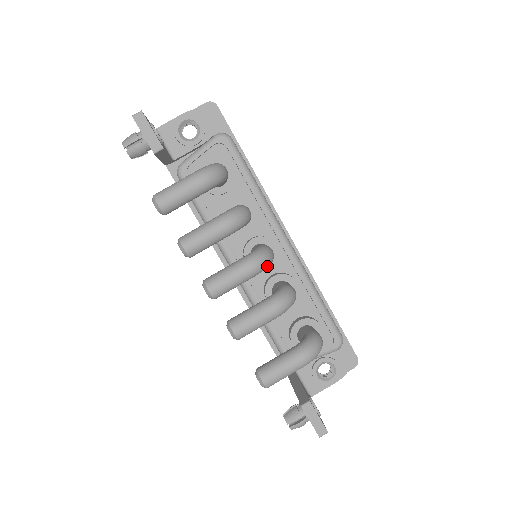
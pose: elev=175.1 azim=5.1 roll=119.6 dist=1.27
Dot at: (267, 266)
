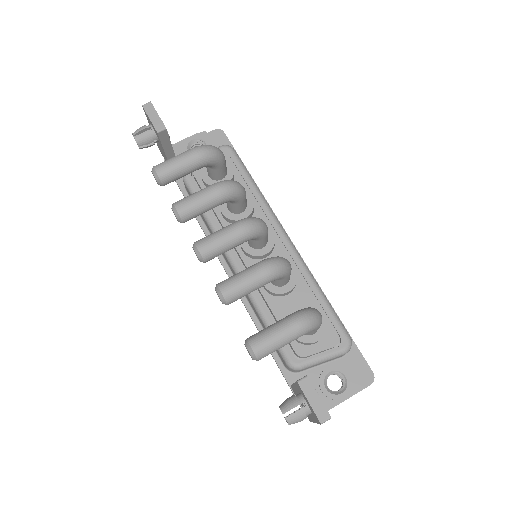
Dot at: (259, 232)
